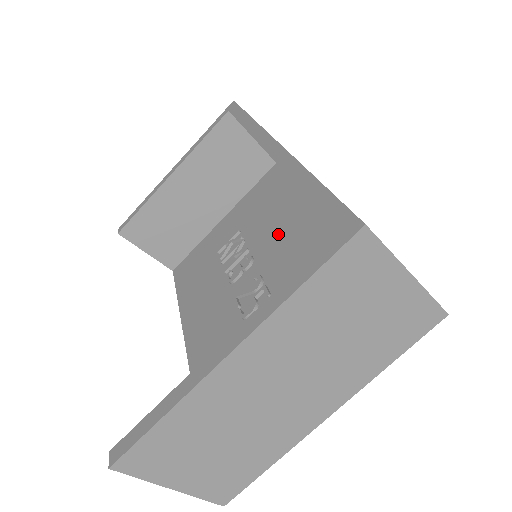
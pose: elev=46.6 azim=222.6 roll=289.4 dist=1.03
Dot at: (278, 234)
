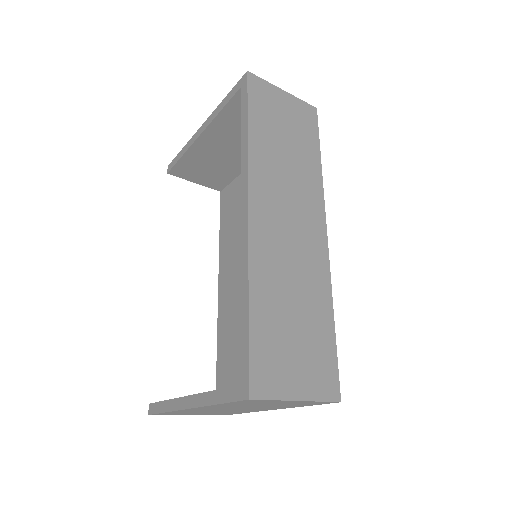
Dot at: occluded
